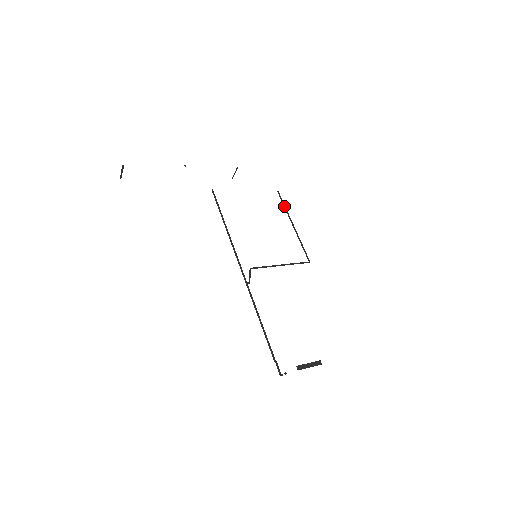
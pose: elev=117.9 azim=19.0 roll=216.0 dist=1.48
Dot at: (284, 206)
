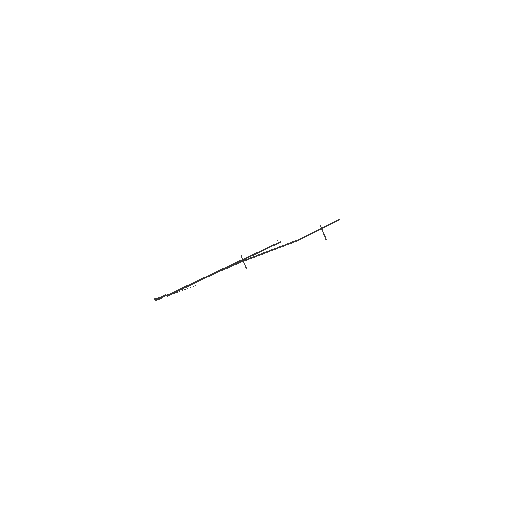
Dot at: (330, 224)
